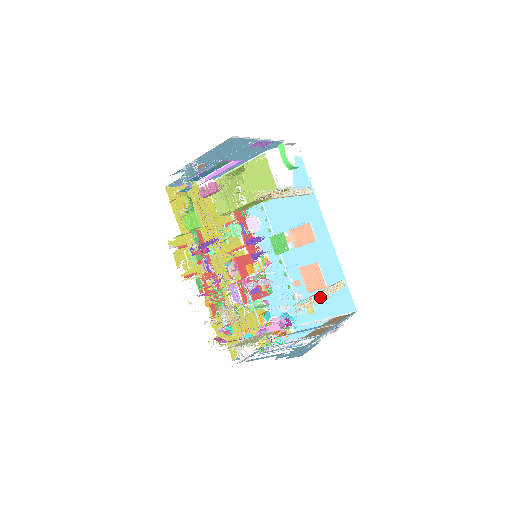
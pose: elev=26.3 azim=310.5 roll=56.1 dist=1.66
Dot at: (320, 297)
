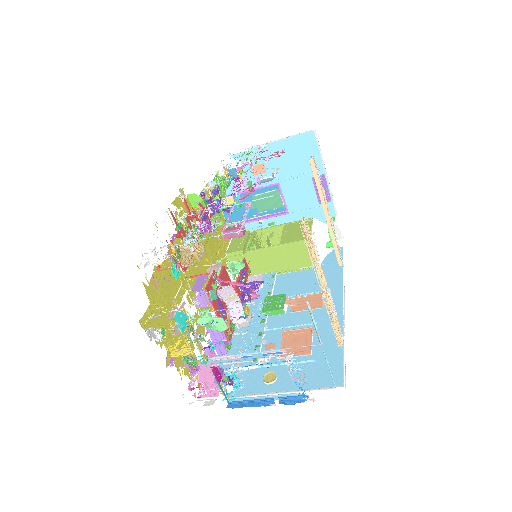
Dot at: (324, 278)
